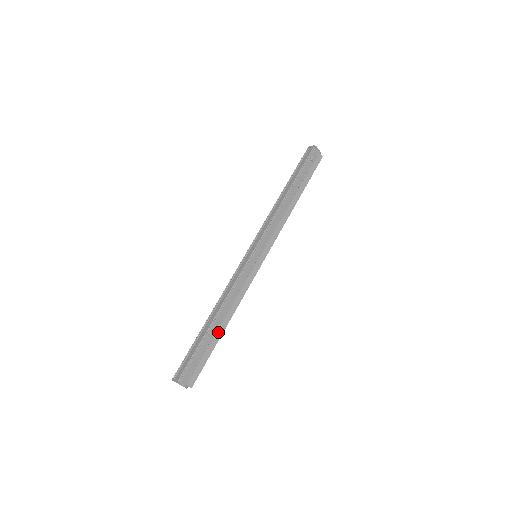
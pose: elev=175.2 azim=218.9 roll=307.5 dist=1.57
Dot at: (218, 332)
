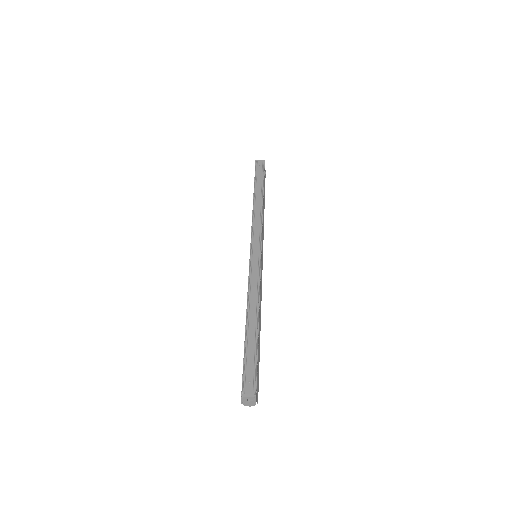
Dot at: (259, 335)
